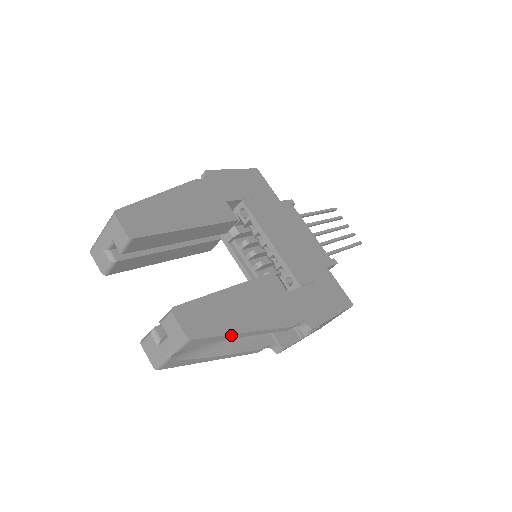
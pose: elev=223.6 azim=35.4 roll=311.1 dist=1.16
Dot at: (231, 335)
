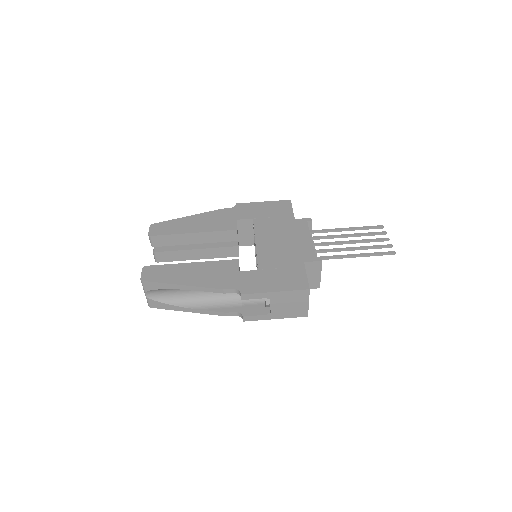
Dot at: (171, 285)
